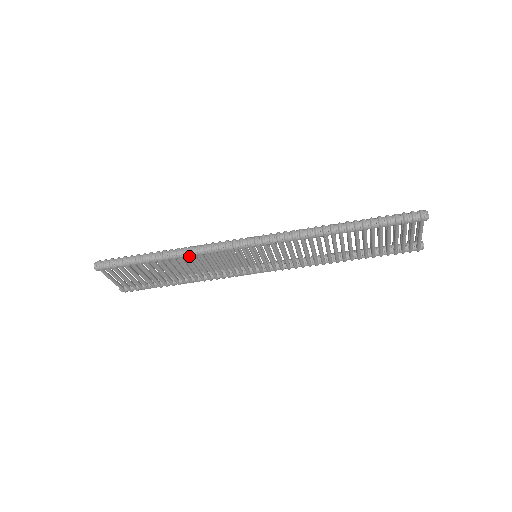
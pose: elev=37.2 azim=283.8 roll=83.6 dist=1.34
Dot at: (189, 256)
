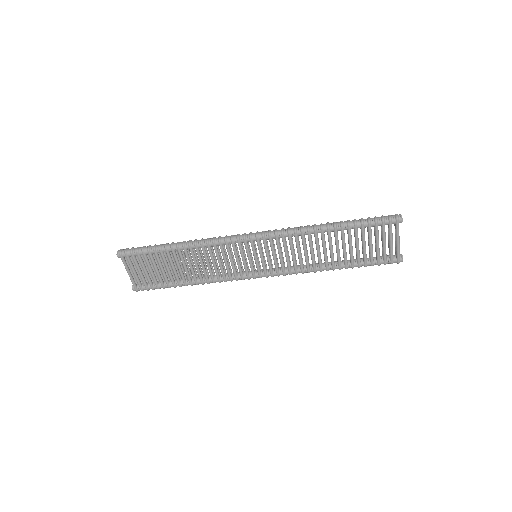
Dot at: (199, 246)
